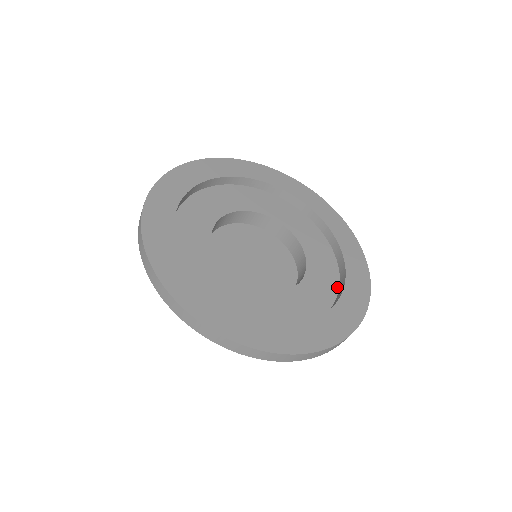
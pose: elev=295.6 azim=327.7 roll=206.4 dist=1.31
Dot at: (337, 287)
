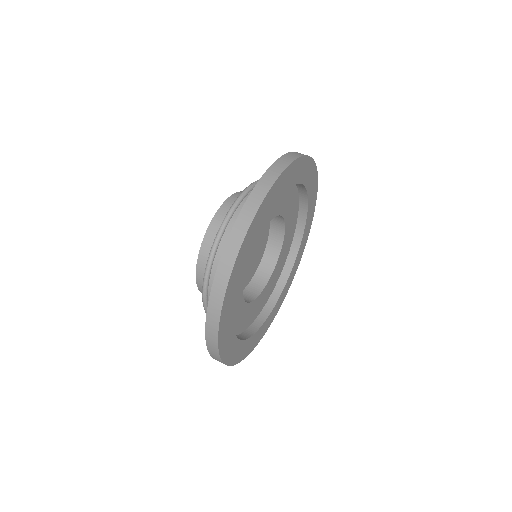
Dot at: (275, 286)
